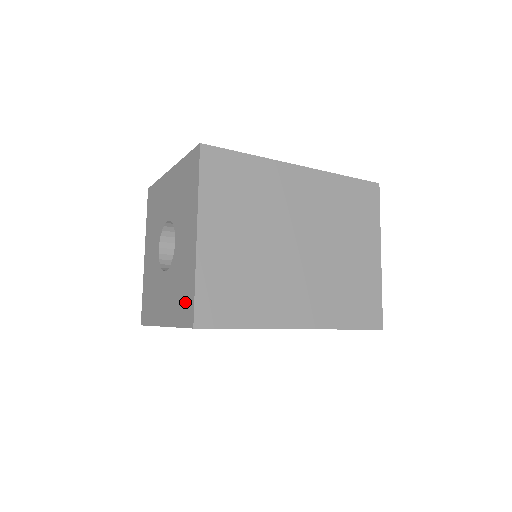
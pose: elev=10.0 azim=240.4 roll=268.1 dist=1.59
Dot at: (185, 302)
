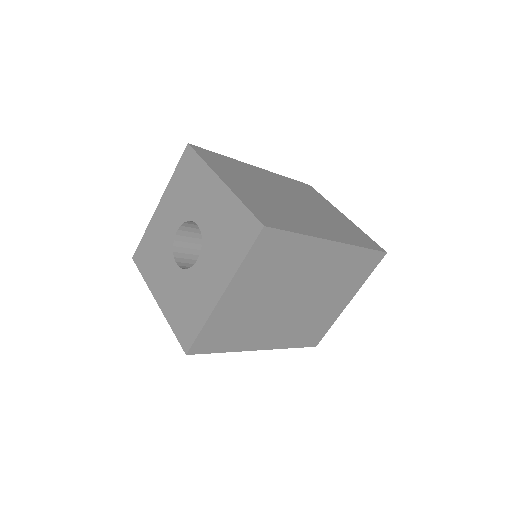
Dot at: (187, 325)
